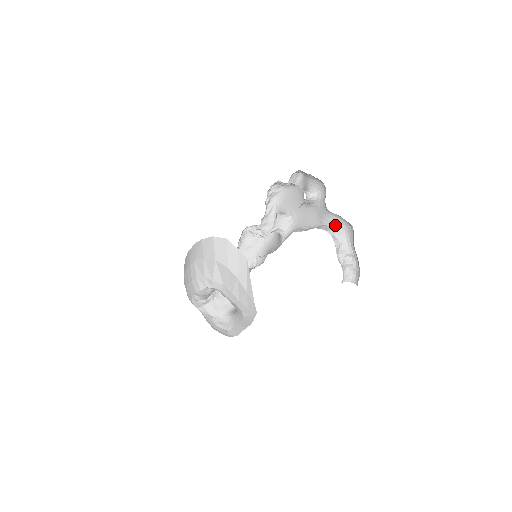
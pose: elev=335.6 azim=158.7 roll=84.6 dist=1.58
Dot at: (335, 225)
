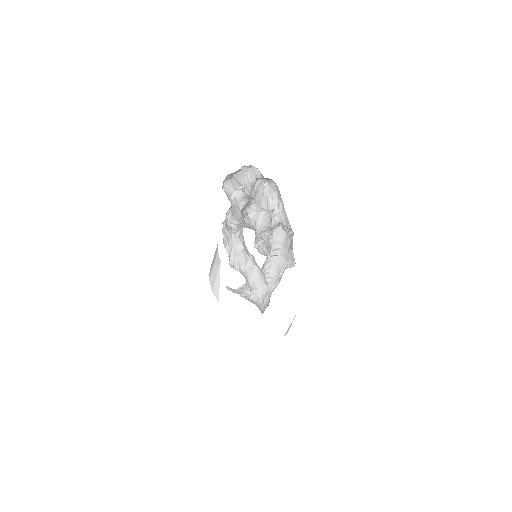
Dot at: occluded
